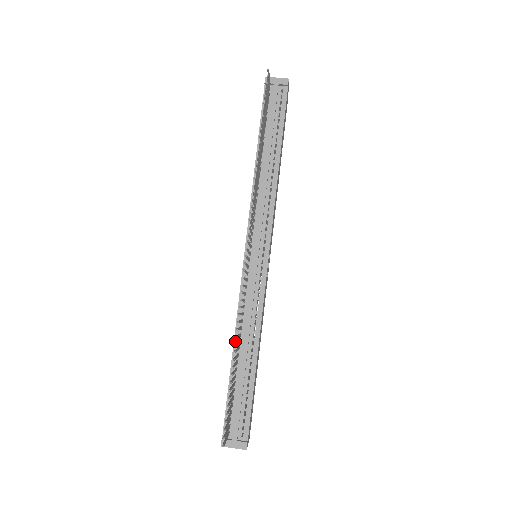
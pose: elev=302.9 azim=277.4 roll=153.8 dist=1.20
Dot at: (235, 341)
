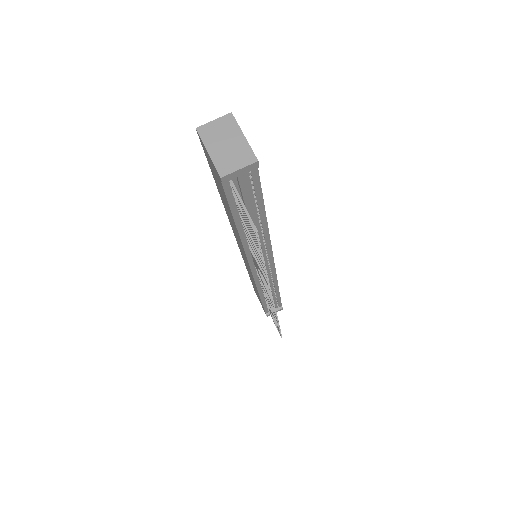
Dot at: (261, 295)
